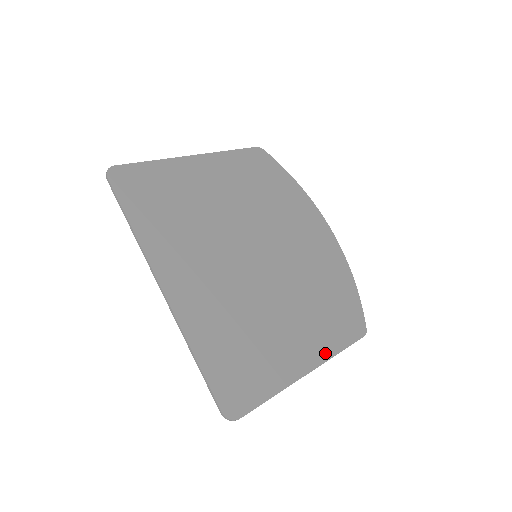
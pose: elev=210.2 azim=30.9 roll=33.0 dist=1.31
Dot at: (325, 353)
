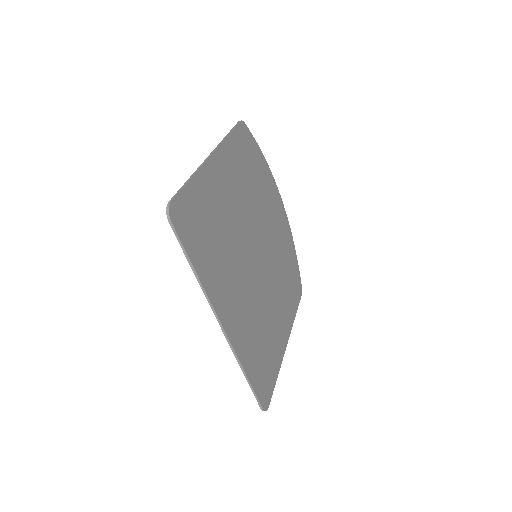
Dot at: (291, 323)
